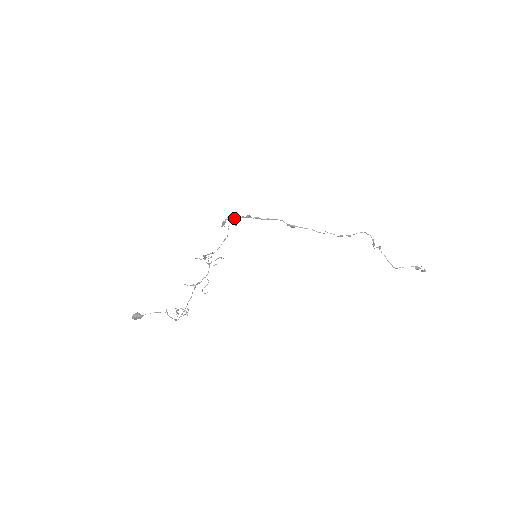
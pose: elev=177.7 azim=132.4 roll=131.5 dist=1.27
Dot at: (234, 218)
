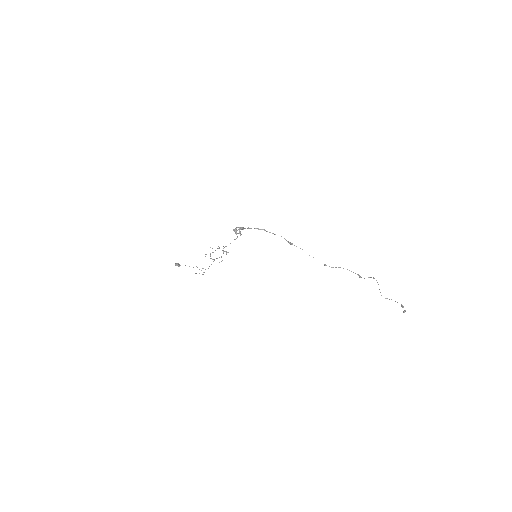
Dot at: (243, 228)
